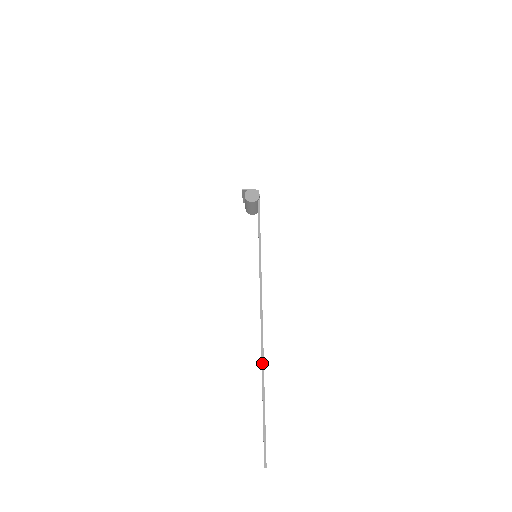
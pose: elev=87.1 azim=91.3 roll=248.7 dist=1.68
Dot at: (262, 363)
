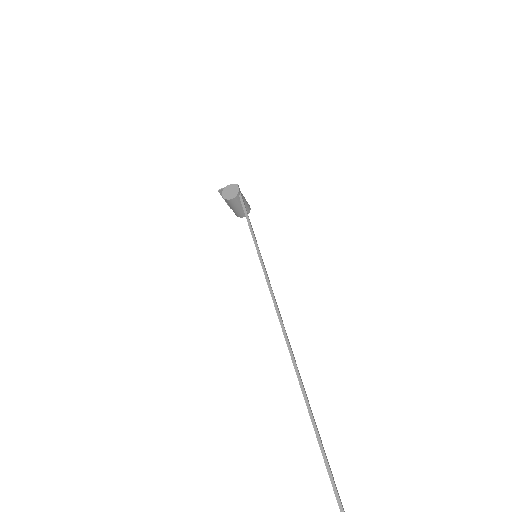
Dot at: (298, 379)
